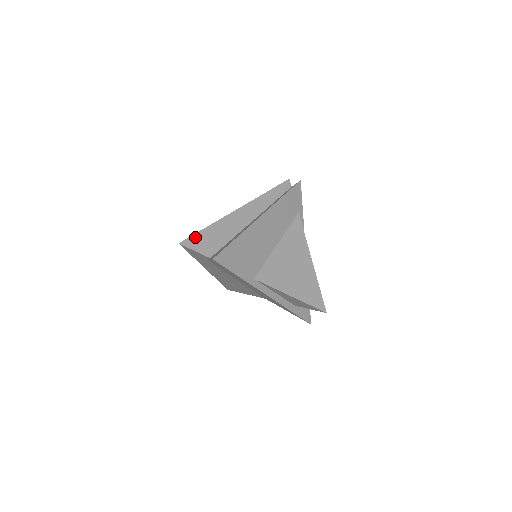
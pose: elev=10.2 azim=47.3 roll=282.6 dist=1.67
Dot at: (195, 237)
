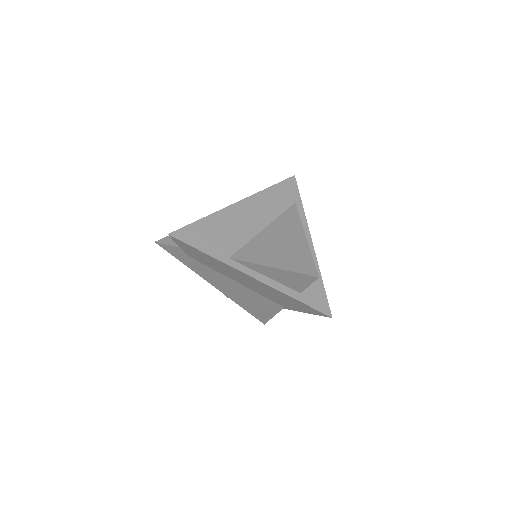
Dot at: occluded
